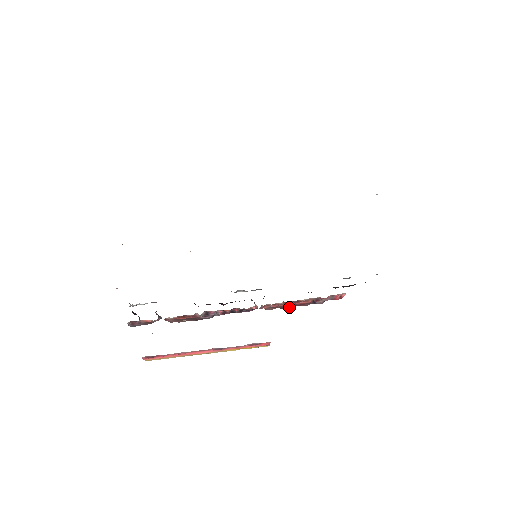
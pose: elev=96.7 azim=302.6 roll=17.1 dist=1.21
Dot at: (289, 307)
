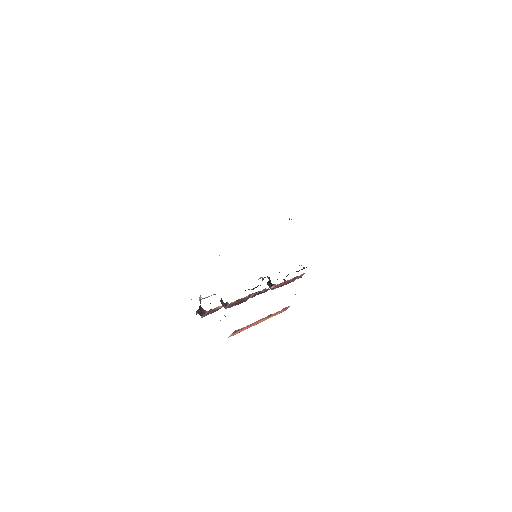
Dot at: occluded
